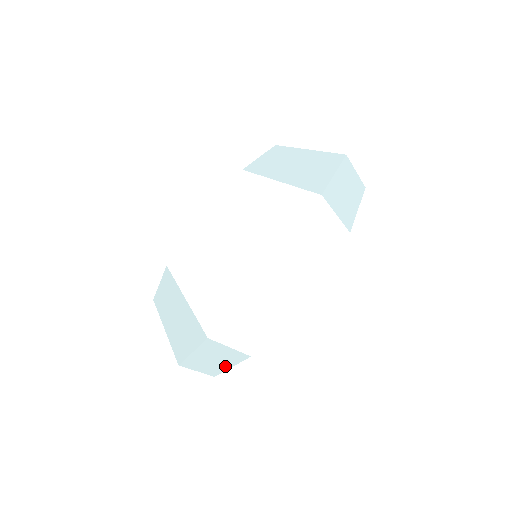
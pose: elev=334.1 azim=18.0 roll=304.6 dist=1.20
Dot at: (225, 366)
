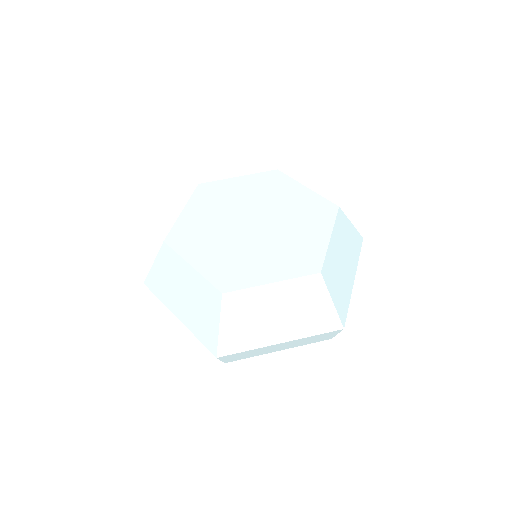
Dot at: occluded
